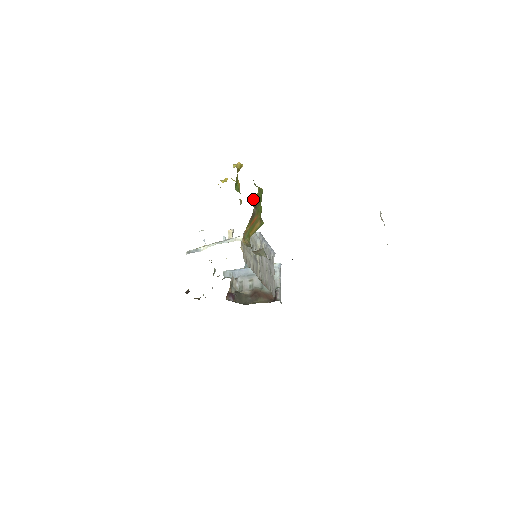
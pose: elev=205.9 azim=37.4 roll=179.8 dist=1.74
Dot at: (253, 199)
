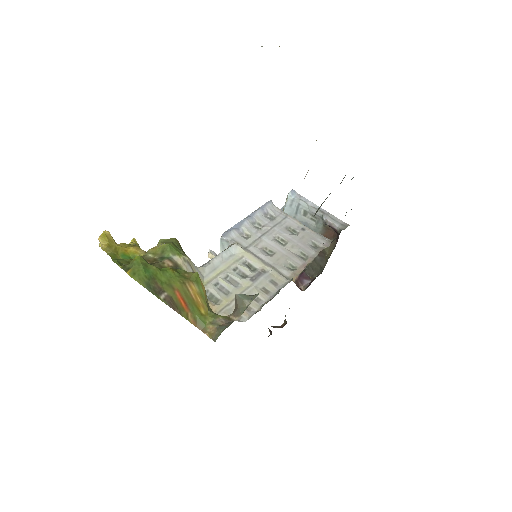
Dot at: (157, 255)
